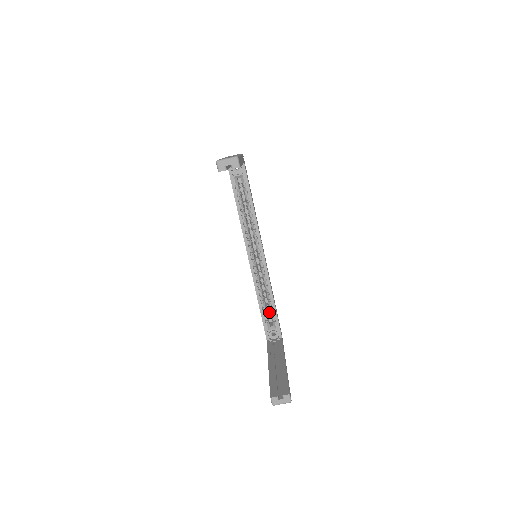
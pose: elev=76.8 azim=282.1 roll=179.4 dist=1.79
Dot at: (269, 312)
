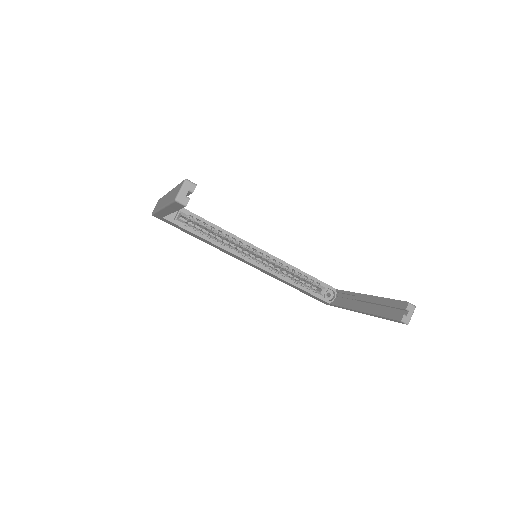
Dot at: (307, 285)
